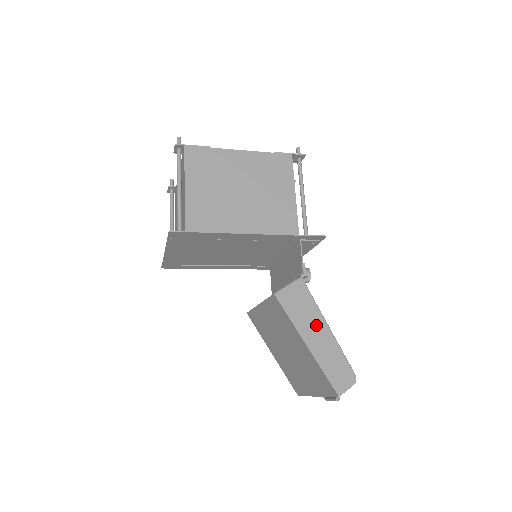
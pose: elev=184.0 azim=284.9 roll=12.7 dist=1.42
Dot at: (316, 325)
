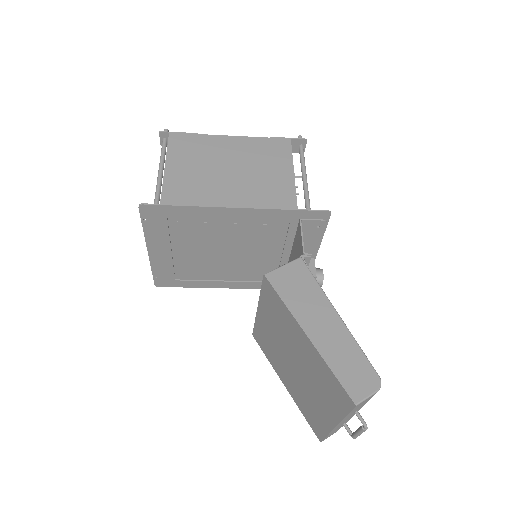
Dot at: (320, 312)
